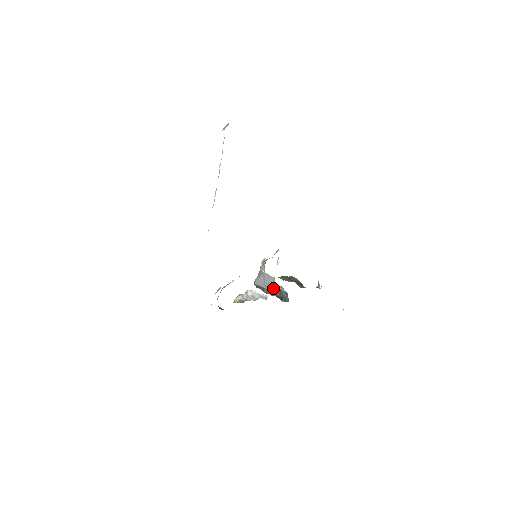
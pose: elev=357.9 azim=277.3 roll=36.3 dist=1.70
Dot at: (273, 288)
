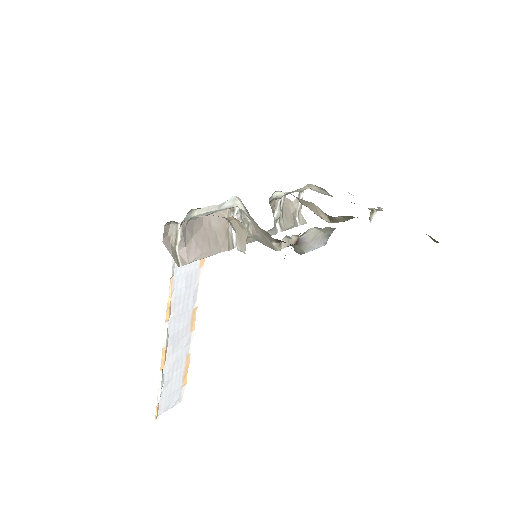
Dot at: occluded
